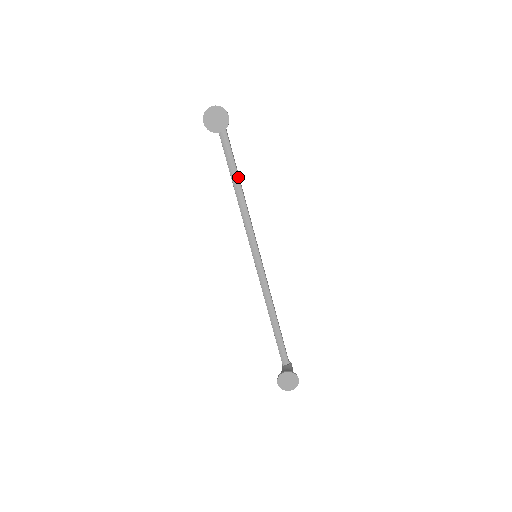
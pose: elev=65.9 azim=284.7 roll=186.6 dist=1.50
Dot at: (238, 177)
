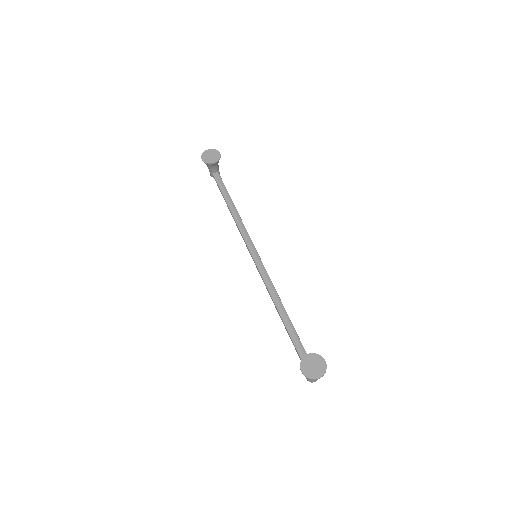
Dot at: (232, 202)
